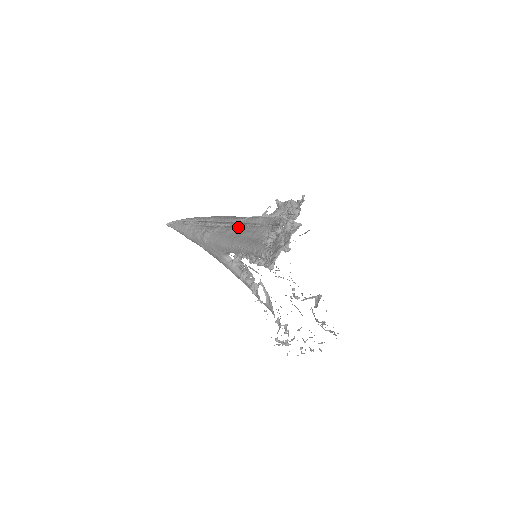
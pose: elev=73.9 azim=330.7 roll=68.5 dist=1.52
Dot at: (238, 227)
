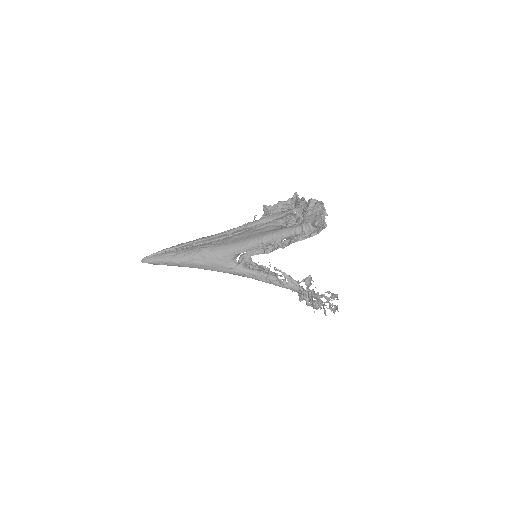
Dot at: (238, 234)
